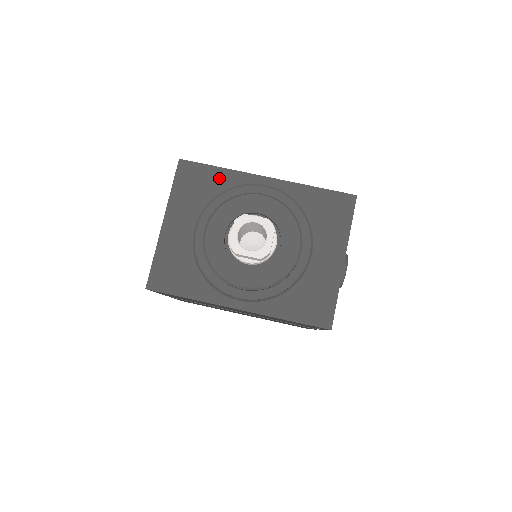
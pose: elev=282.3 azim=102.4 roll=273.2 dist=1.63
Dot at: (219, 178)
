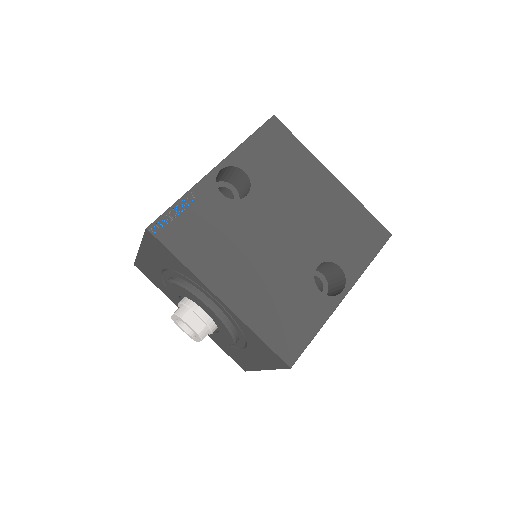
Dot at: (179, 266)
